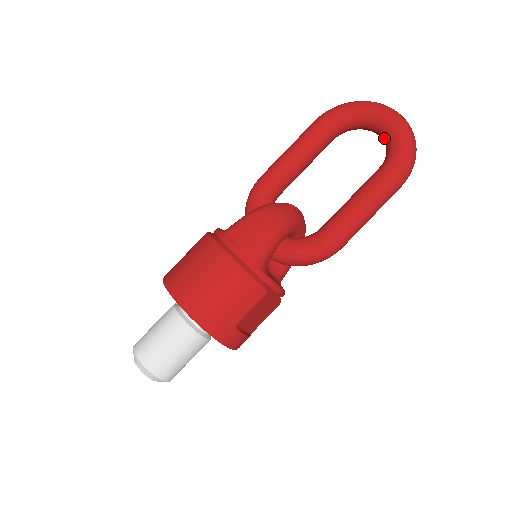
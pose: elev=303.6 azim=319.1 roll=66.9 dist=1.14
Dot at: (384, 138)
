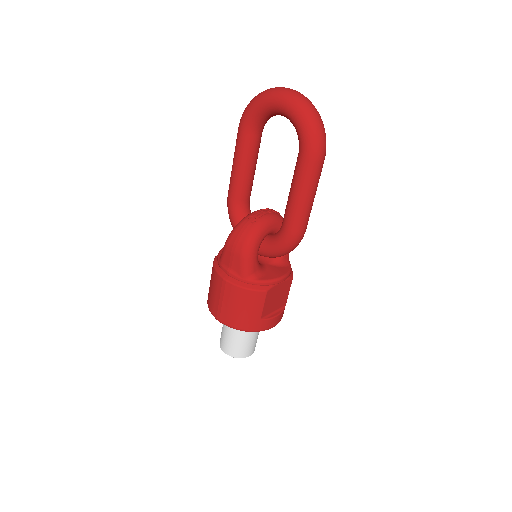
Dot at: (291, 122)
